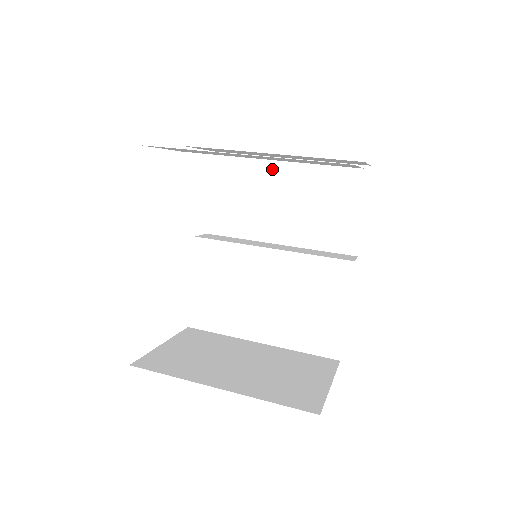
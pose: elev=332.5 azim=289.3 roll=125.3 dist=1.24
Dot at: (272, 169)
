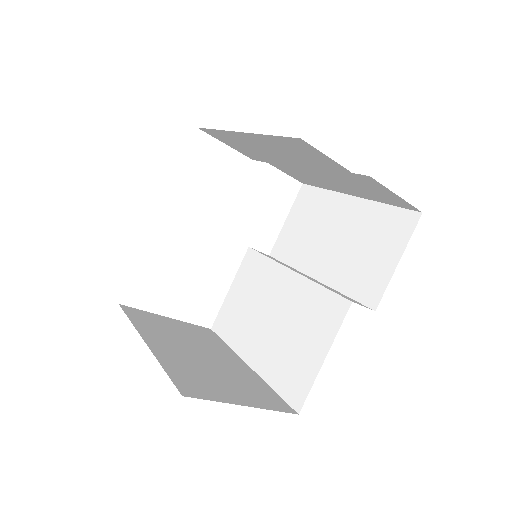
Dot at: (337, 204)
